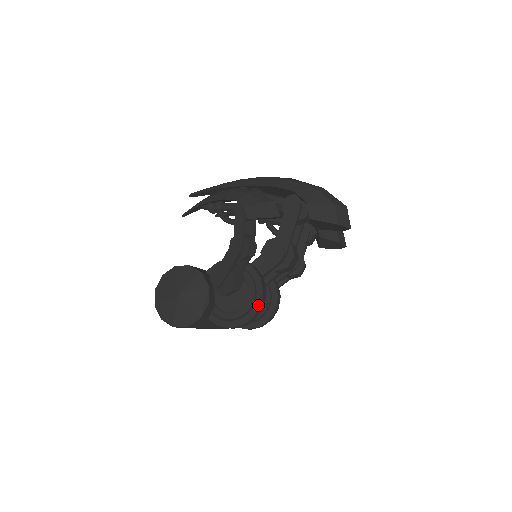
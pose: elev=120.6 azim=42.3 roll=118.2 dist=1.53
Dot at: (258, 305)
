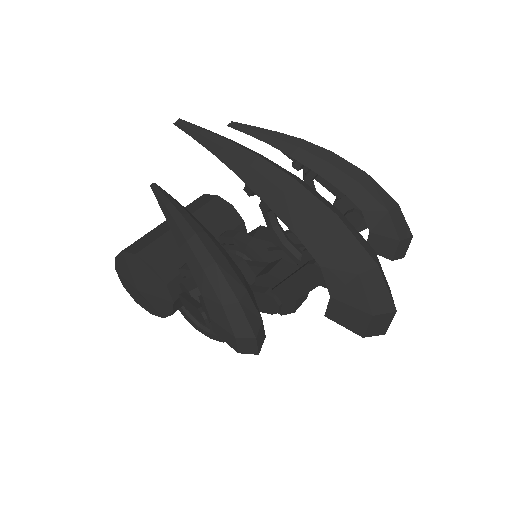
Dot at: occluded
